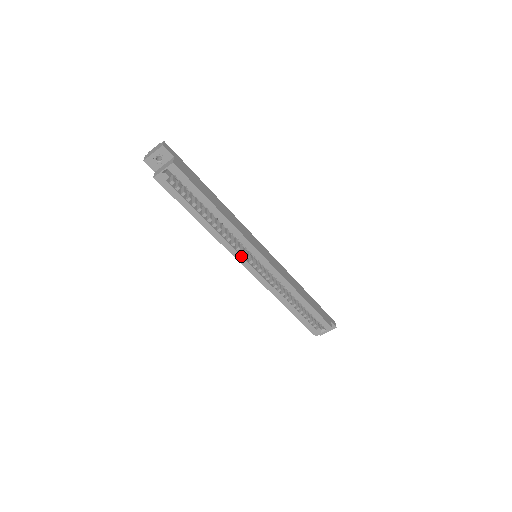
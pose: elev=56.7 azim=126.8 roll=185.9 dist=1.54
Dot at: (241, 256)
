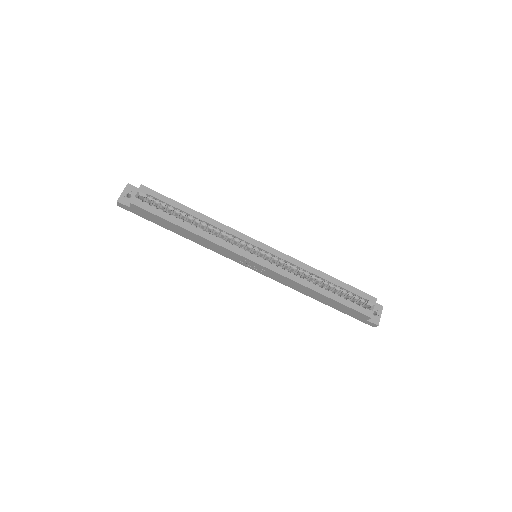
Dot at: (241, 250)
